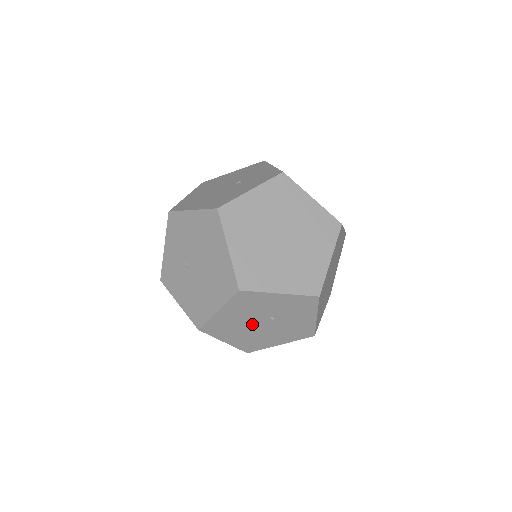
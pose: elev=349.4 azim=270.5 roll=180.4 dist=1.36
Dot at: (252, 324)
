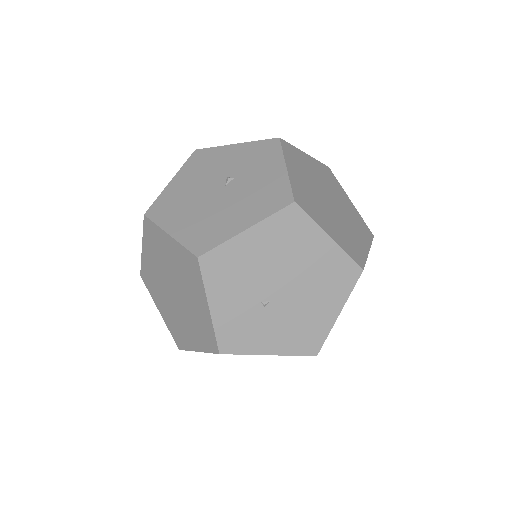
Dot at: (206, 194)
